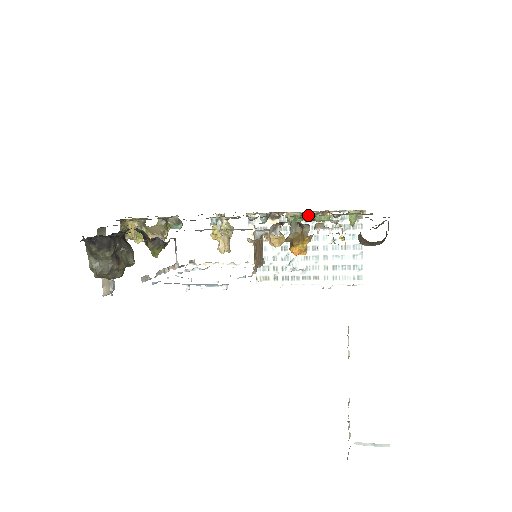
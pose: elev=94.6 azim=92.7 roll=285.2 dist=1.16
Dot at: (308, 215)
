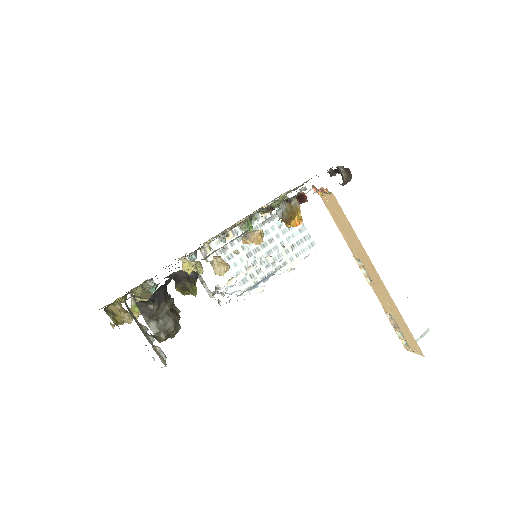
Dot at: (268, 205)
